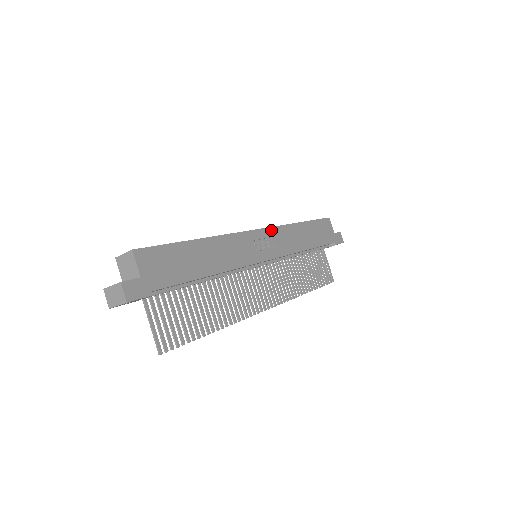
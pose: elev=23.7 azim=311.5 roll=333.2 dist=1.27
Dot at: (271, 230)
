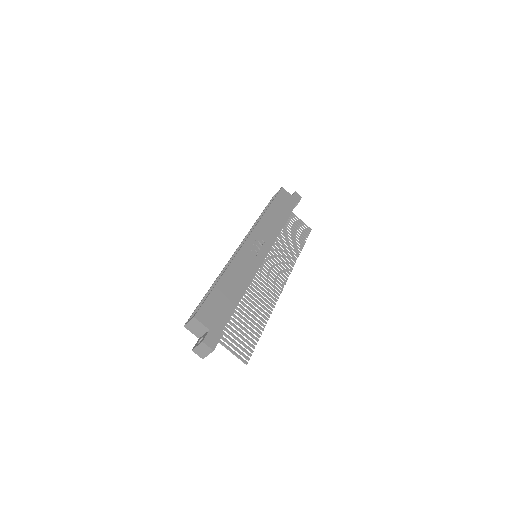
Dot at: (255, 232)
